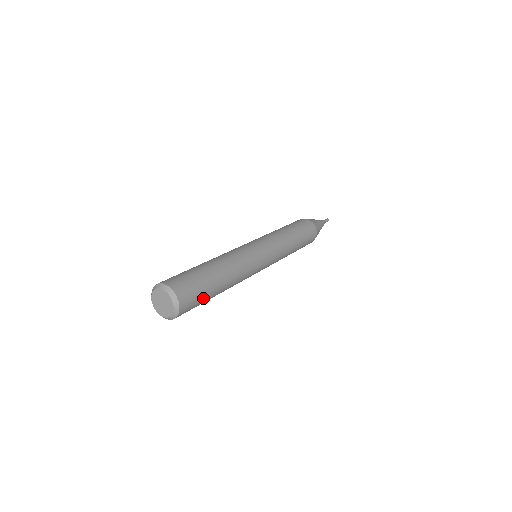
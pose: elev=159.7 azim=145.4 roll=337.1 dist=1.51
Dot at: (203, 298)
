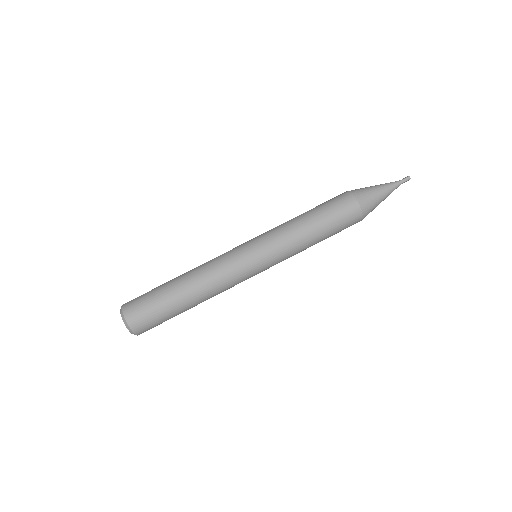
Dot at: occluded
